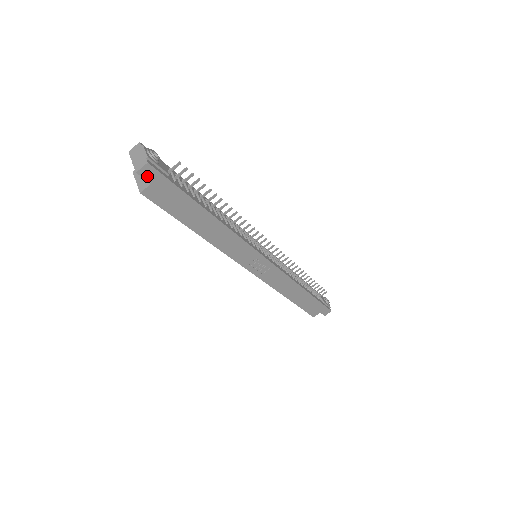
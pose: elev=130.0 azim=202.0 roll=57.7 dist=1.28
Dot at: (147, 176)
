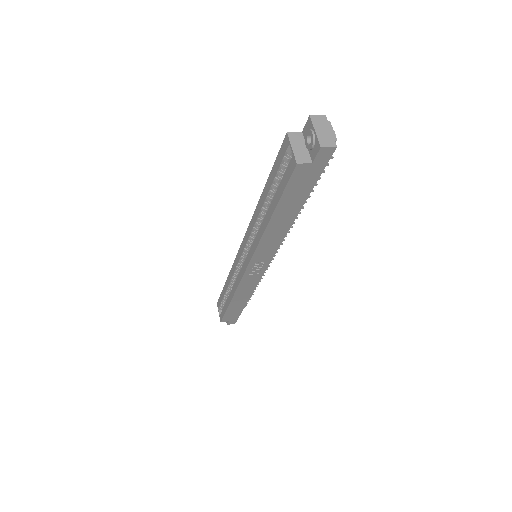
Dot at: (320, 155)
